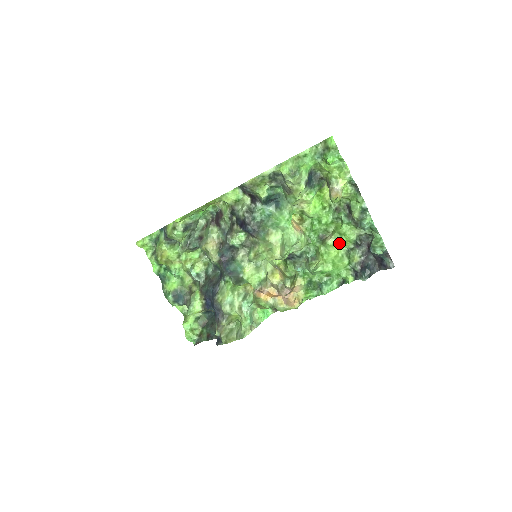
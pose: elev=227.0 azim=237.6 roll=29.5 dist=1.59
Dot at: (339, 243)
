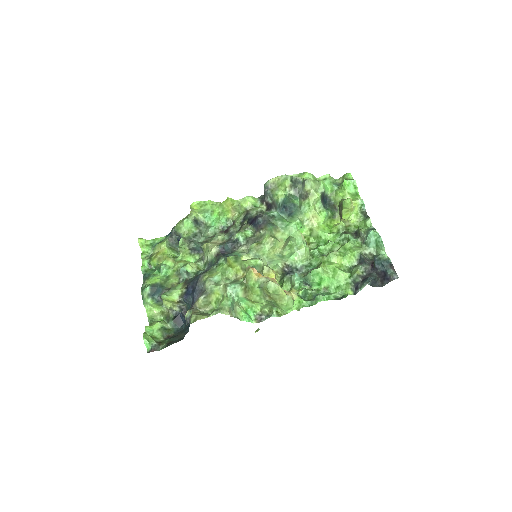
Dot at: (343, 257)
